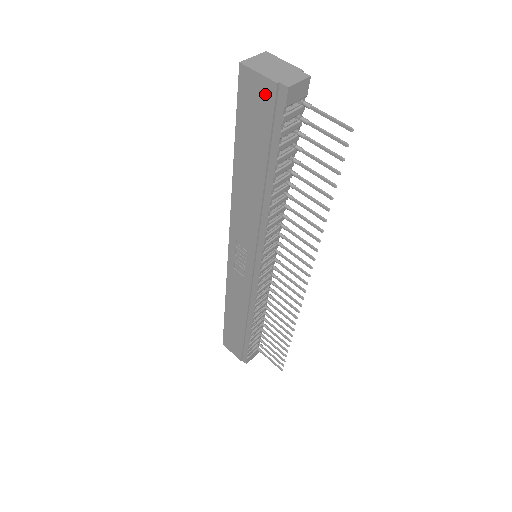
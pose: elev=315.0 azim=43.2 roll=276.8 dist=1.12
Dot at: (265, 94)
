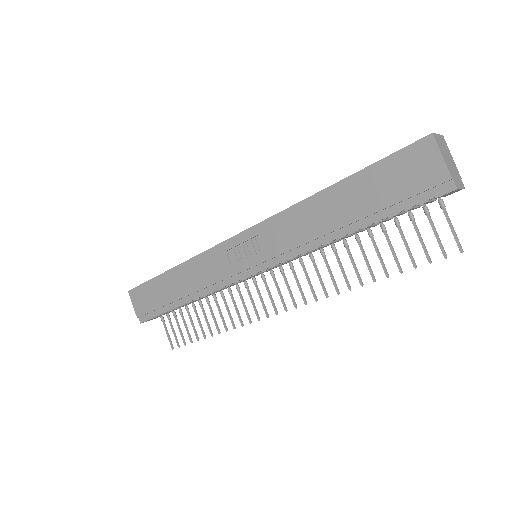
Dot at: (431, 174)
